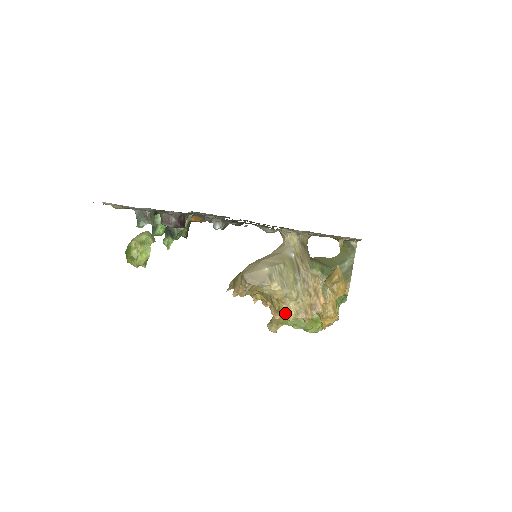
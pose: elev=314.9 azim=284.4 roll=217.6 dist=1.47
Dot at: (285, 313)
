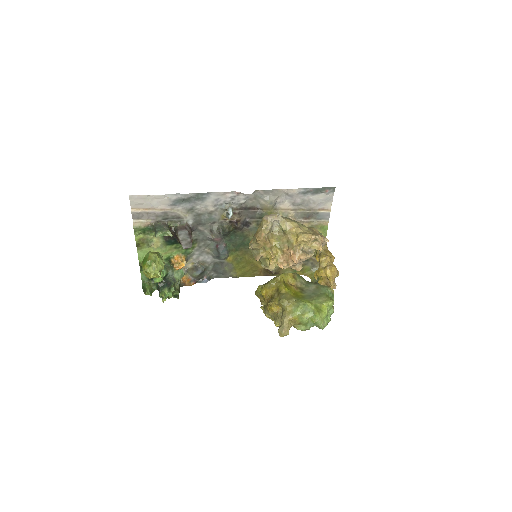
Dot at: (304, 235)
